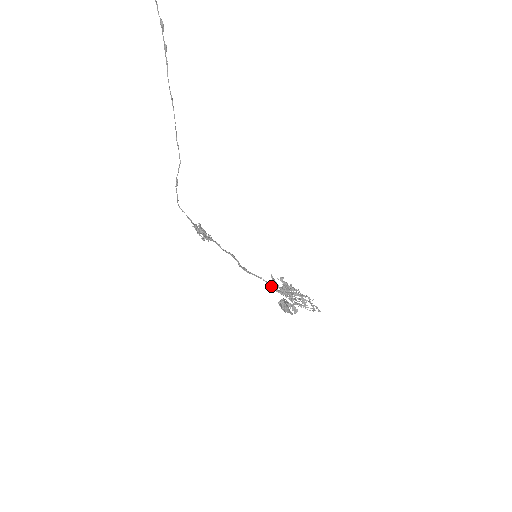
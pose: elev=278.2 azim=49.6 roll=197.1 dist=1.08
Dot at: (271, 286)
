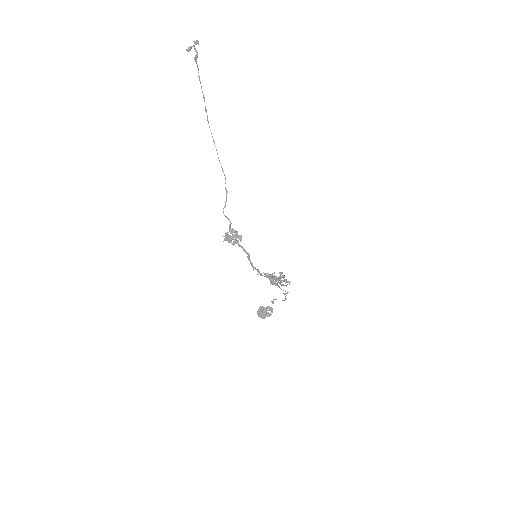
Dot at: occluded
